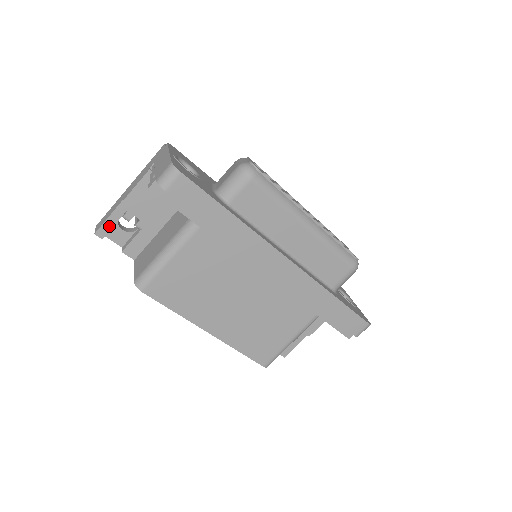
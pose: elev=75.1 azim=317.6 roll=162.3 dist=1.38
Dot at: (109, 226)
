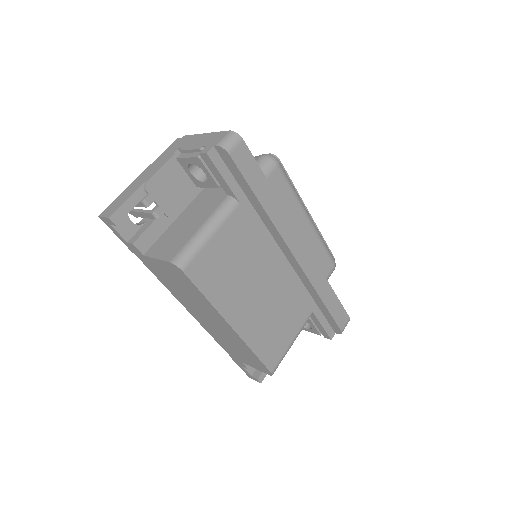
Dot at: (125, 210)
